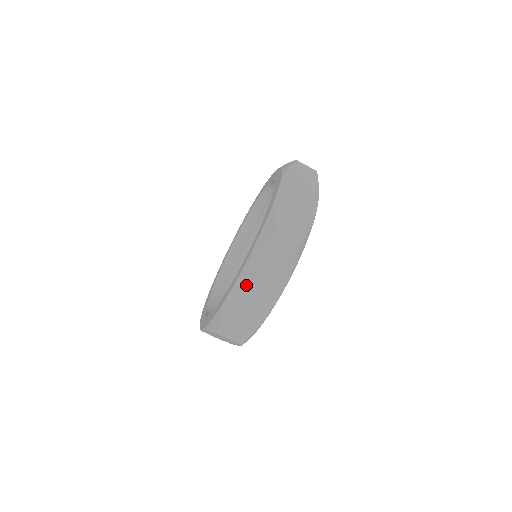
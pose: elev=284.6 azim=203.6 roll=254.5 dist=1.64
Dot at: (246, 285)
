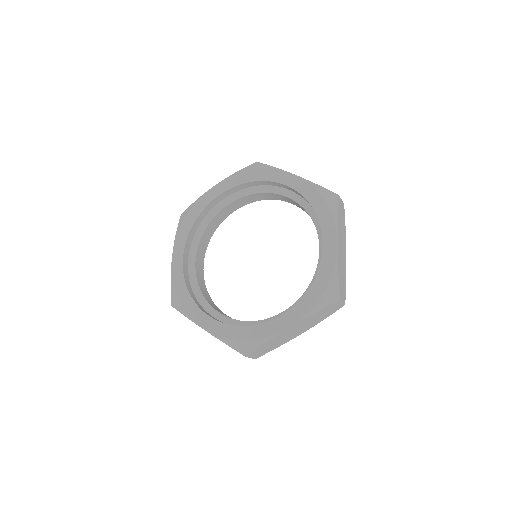
Dot at: (340, 246)
